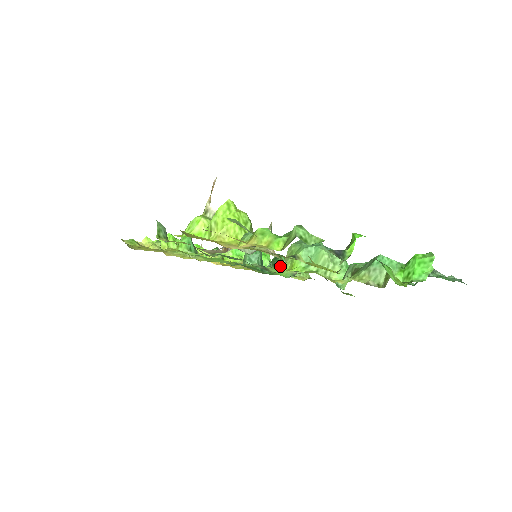
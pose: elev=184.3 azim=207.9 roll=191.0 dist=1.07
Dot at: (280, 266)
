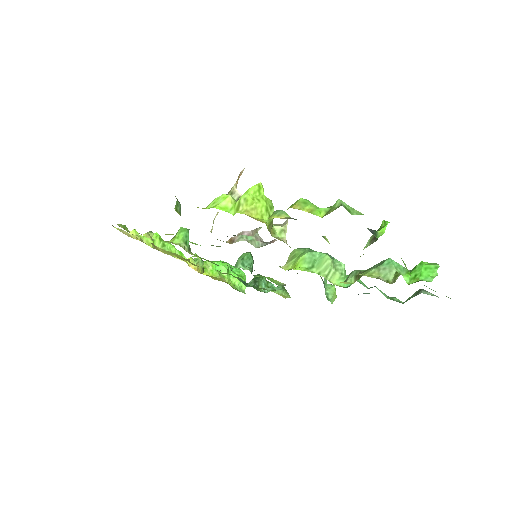
Dot at: (269, 277)
